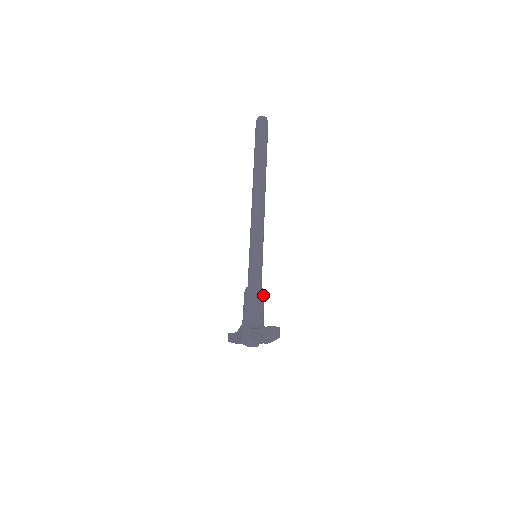
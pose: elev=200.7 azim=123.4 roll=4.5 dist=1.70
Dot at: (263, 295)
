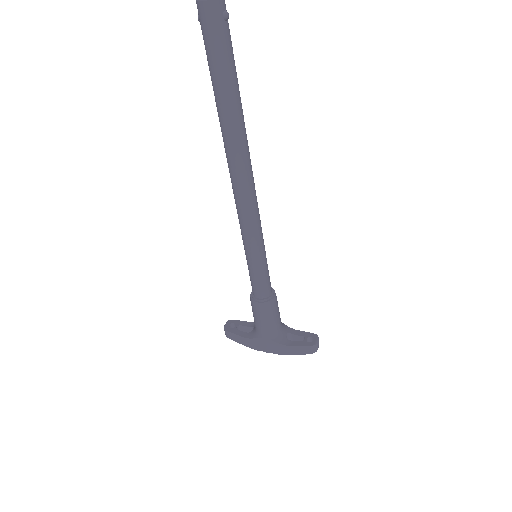
Dot at: (276, 297)
